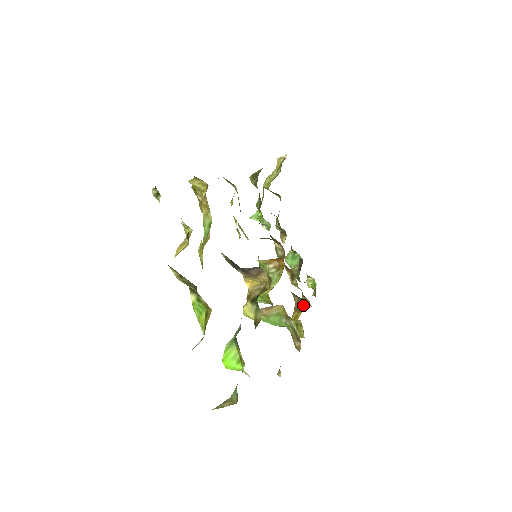
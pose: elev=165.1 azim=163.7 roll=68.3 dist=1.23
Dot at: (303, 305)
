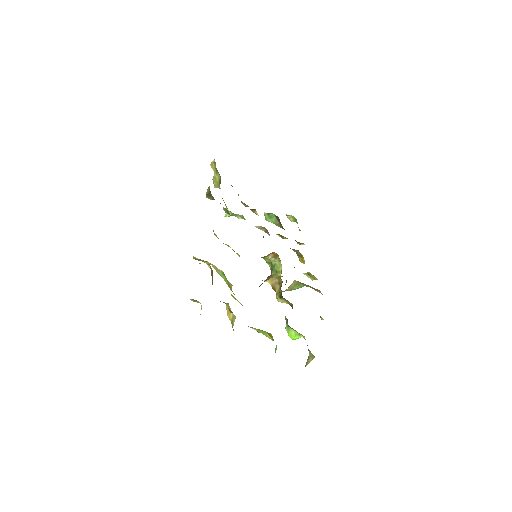
Dot at: occluded
